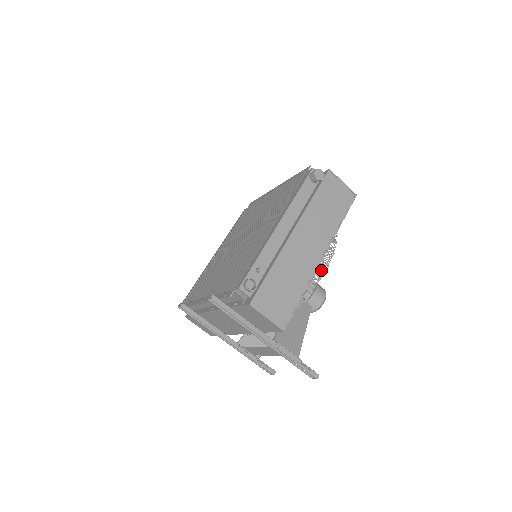
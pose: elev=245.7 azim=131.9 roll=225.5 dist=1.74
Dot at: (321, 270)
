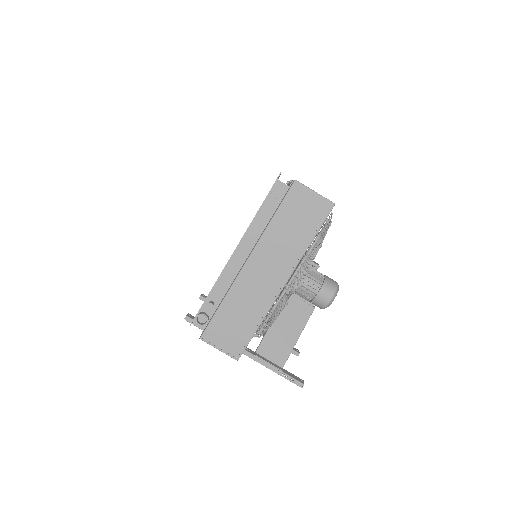
Dot at: occluded
